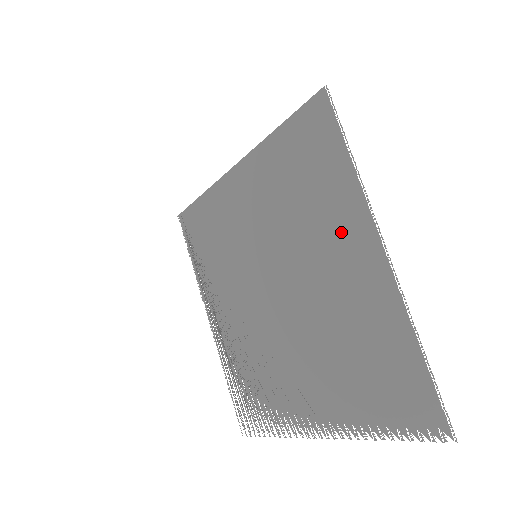
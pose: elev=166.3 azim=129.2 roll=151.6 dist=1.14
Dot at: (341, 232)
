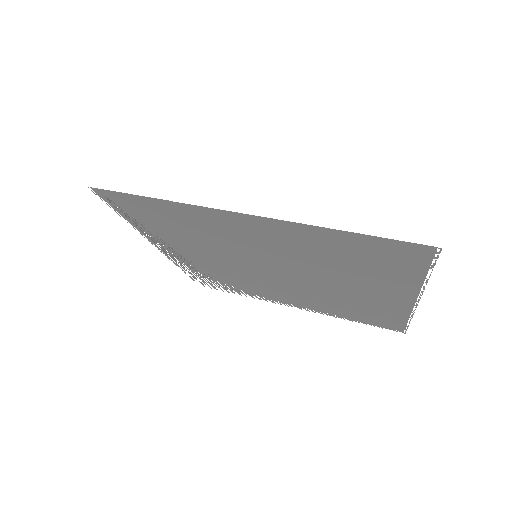
Dot at: occluded
